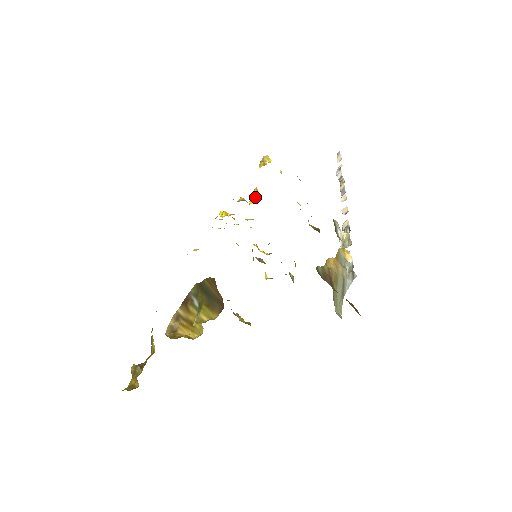
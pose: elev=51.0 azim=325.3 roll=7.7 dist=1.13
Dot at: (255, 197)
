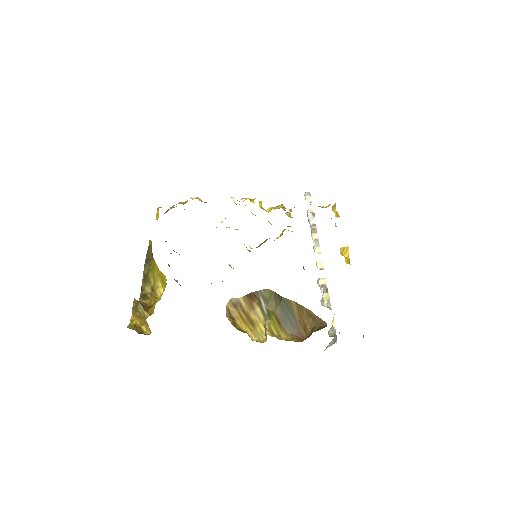
Dot at: (343, 253)
